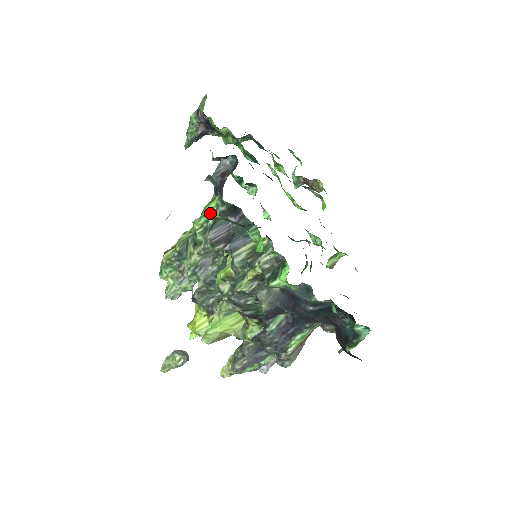
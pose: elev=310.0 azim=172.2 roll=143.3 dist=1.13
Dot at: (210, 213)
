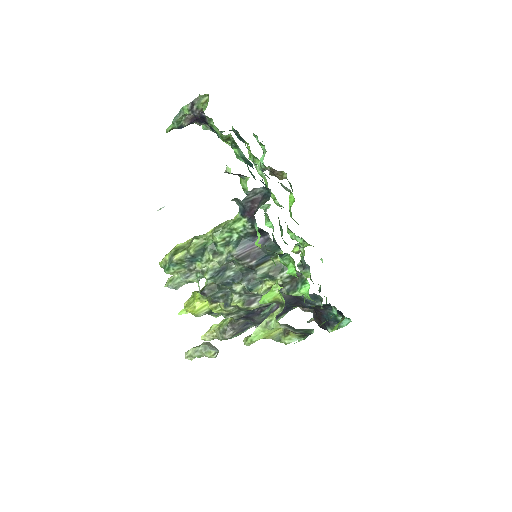
Dot at: (235, 231)
